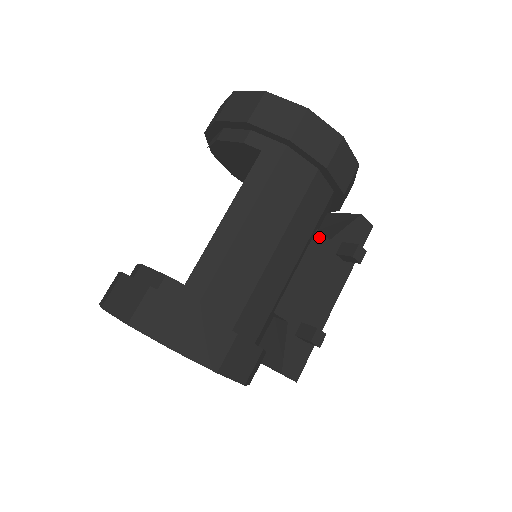
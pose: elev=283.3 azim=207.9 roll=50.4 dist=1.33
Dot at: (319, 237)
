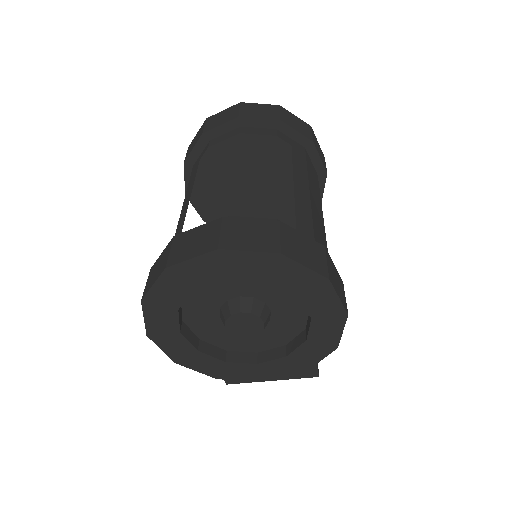
Dot at: occluded
